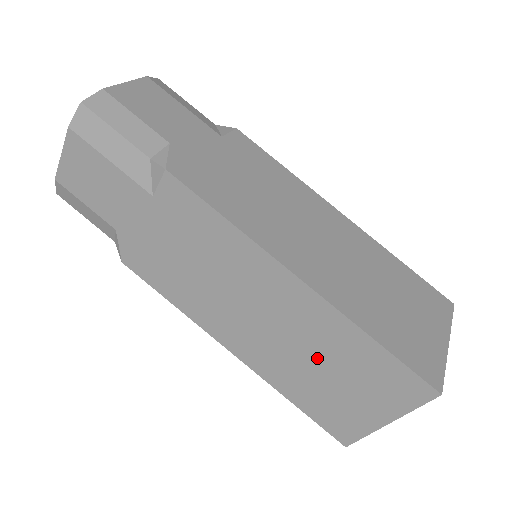
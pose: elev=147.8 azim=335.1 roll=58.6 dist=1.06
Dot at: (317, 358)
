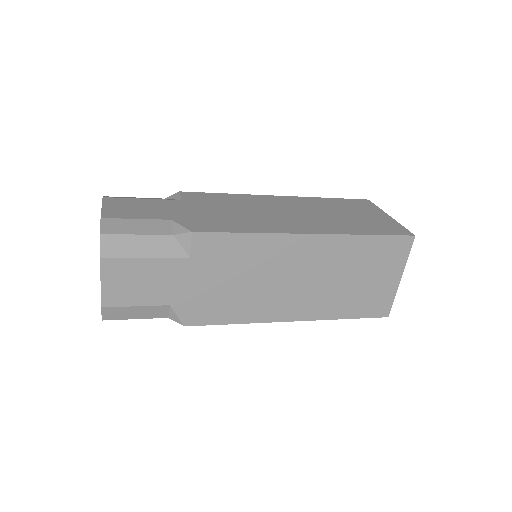
Dot at: (344, 275)
